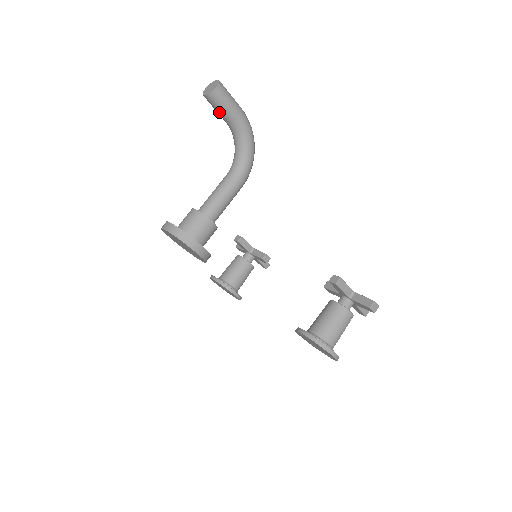
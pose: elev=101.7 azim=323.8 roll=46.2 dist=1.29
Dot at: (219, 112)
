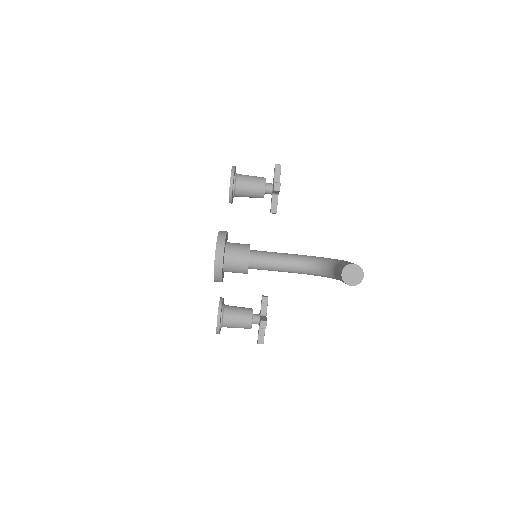
Dot at: (337, 273)
